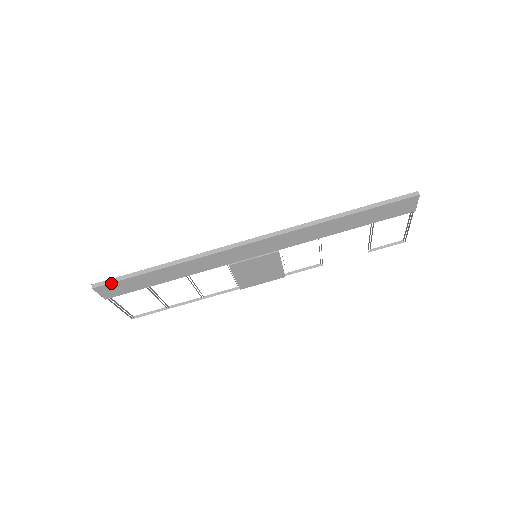
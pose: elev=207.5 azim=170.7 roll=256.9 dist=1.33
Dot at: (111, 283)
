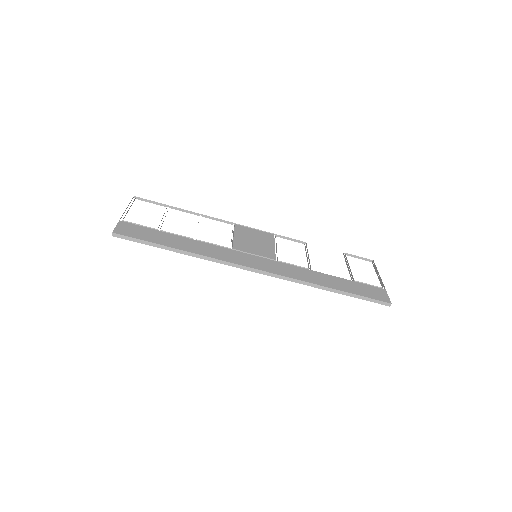
Dot at: (130, 240)
